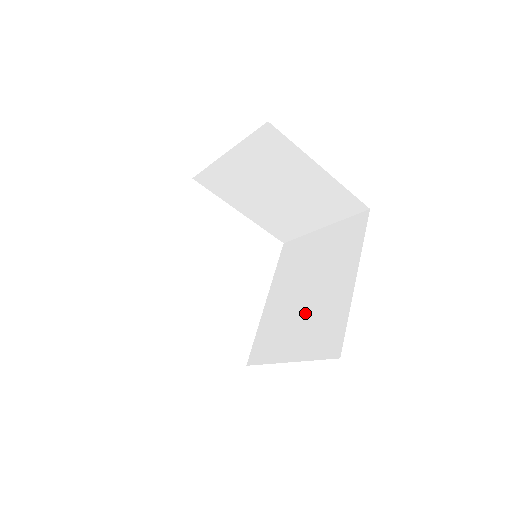
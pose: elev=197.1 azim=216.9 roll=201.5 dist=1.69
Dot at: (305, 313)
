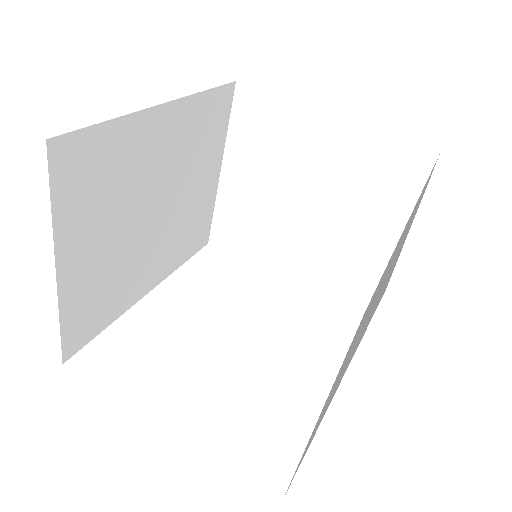
Dot at: occluded
